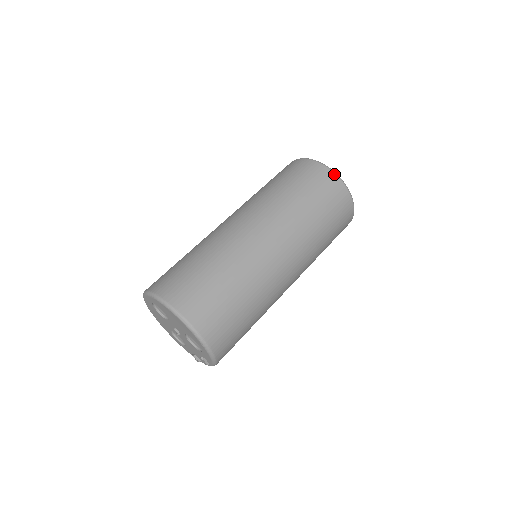
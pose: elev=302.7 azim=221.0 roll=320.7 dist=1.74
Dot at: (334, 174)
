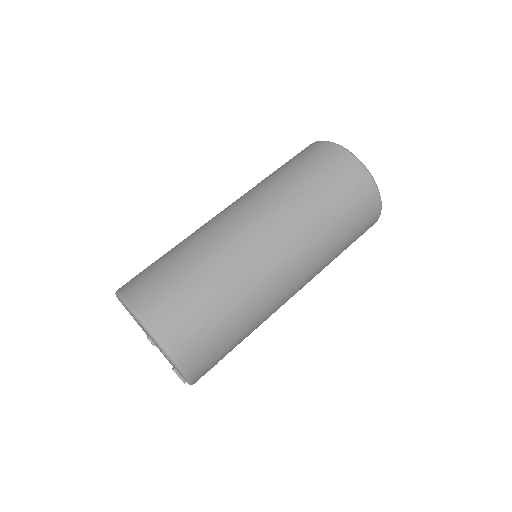
Dot at: (355, 159)
